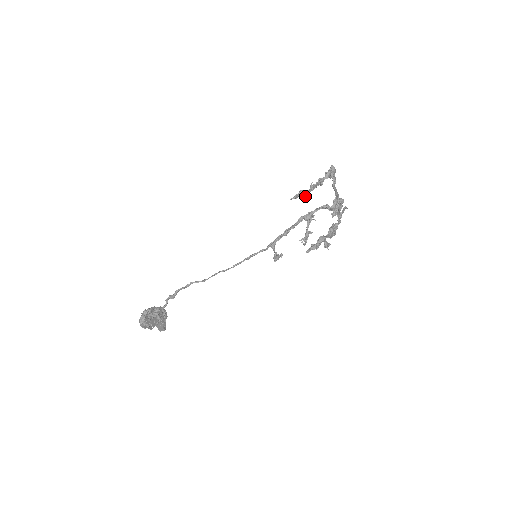
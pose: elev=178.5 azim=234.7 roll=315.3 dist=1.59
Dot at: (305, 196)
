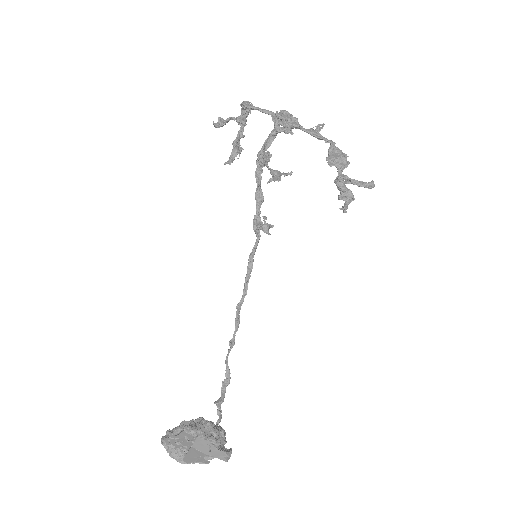
Dot at: (233, 145)
